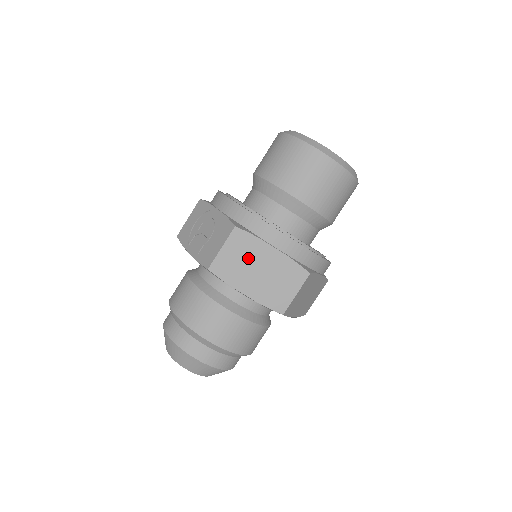
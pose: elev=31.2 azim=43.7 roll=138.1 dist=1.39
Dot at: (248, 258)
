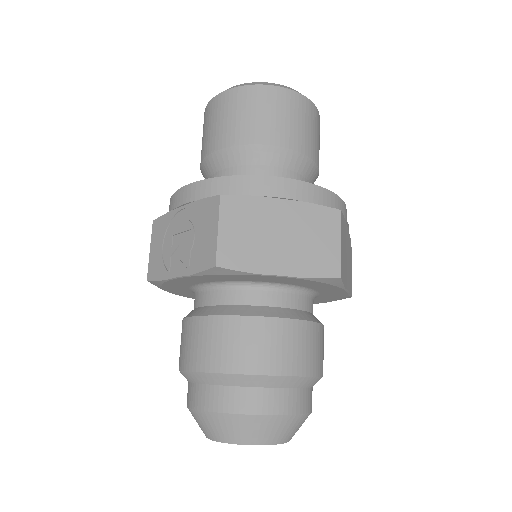
Dot at: (258, 227)
